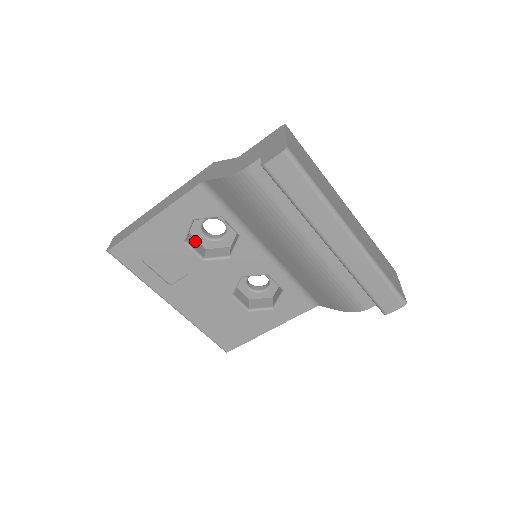
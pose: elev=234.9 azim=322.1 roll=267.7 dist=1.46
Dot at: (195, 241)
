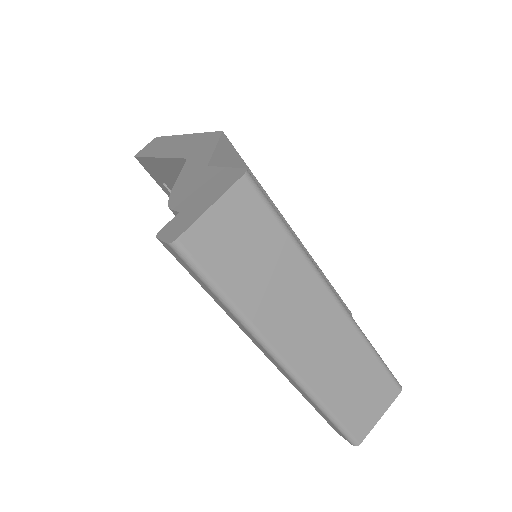
Dot at: occluded
